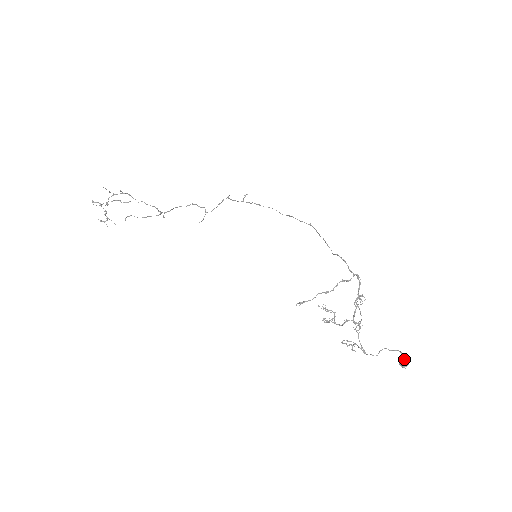
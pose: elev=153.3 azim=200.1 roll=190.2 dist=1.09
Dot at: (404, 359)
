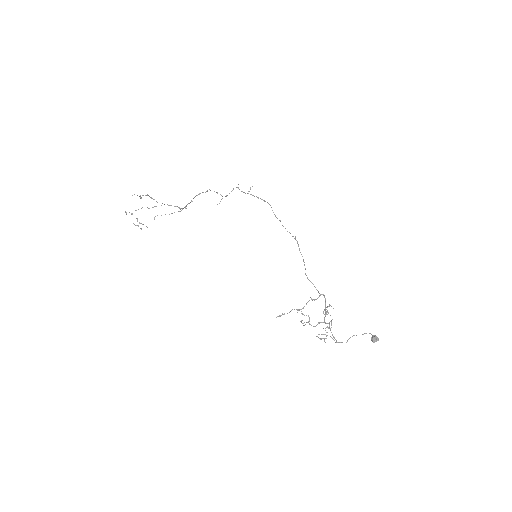
Dot at: (374, 337)
